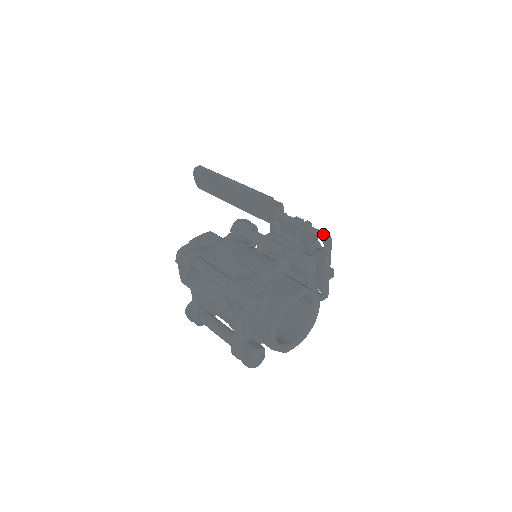
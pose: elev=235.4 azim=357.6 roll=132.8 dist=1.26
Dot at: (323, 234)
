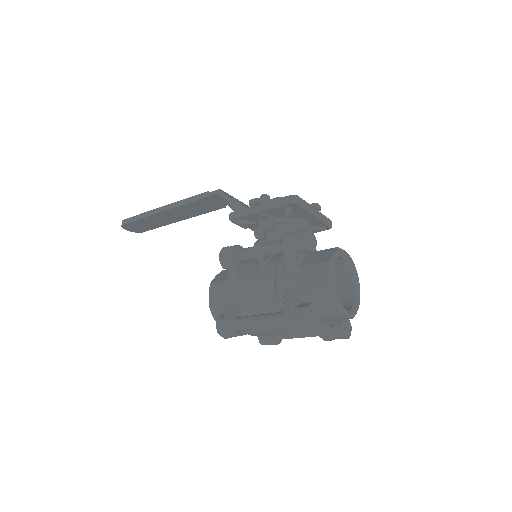
Dot at: (287, 200)
